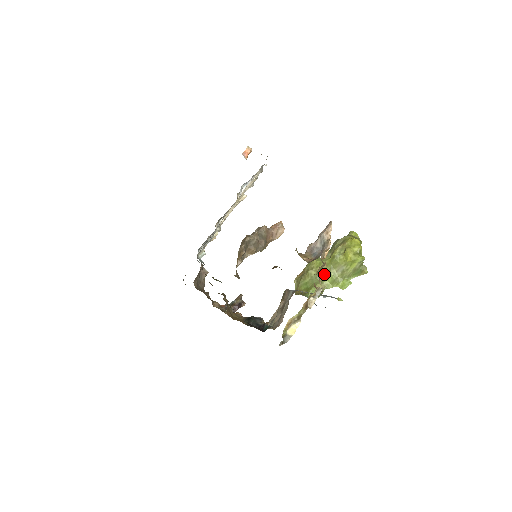
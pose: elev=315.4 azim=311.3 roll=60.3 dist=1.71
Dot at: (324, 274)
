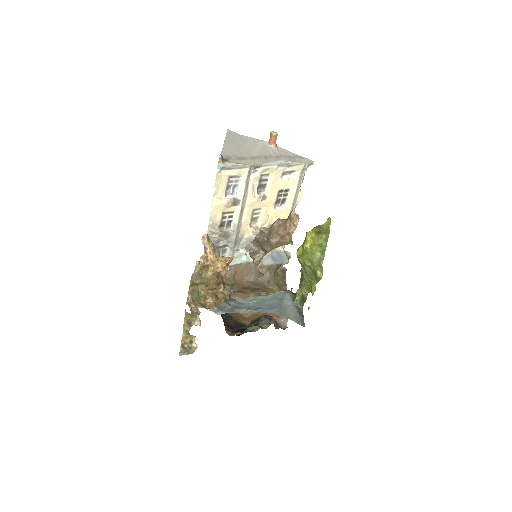
Dot at: occluded
